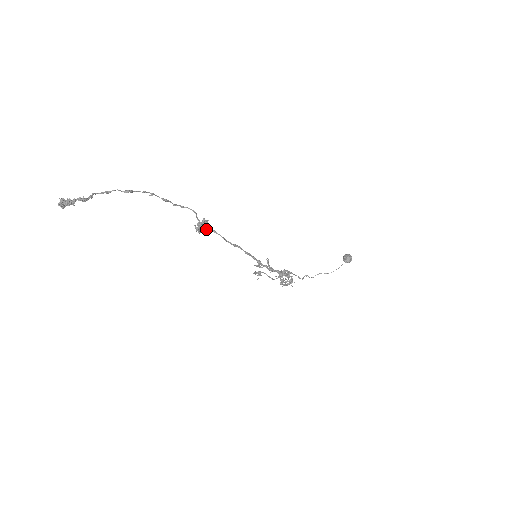
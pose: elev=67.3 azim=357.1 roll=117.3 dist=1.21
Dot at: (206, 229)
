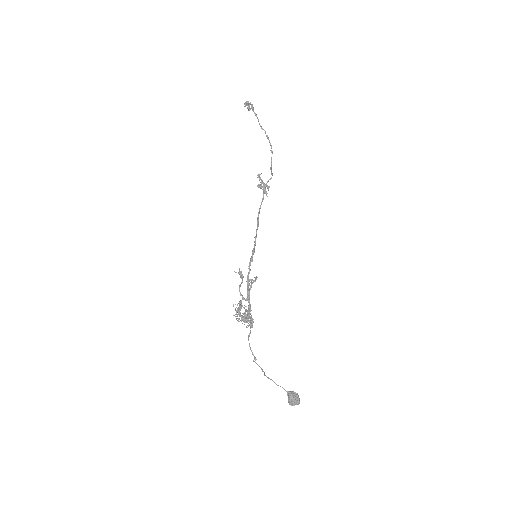
Dot at: (262, 187)
